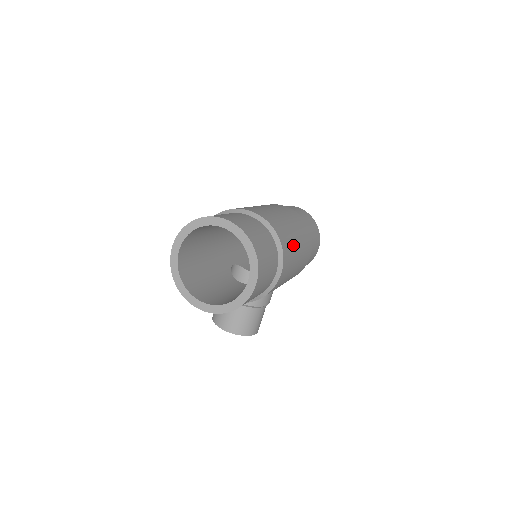
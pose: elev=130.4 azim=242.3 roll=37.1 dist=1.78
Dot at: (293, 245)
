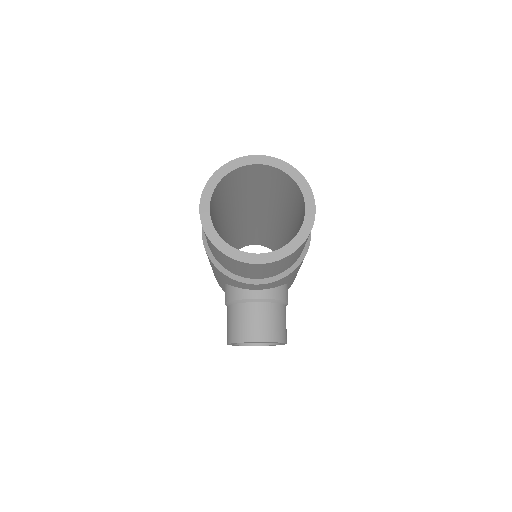
Dot at: occluded
